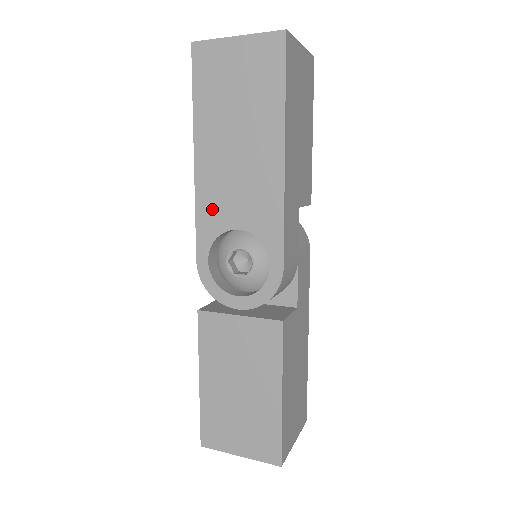
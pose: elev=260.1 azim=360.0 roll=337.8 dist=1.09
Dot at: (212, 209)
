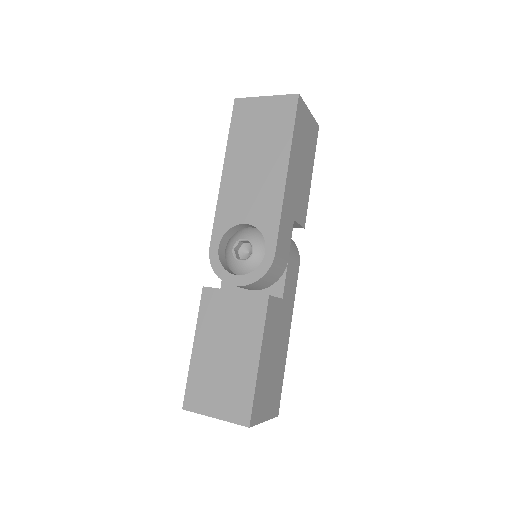
Dot at: (229, 208)
